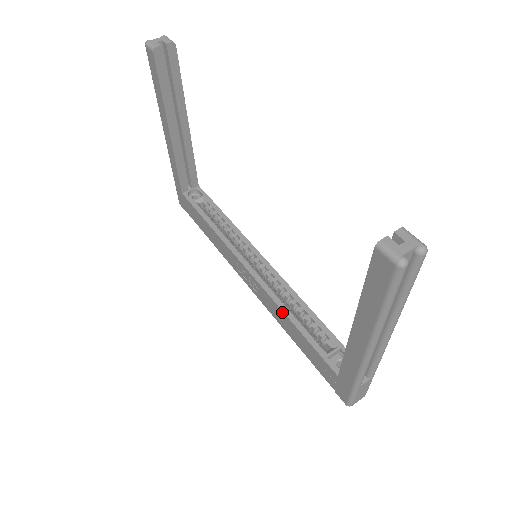
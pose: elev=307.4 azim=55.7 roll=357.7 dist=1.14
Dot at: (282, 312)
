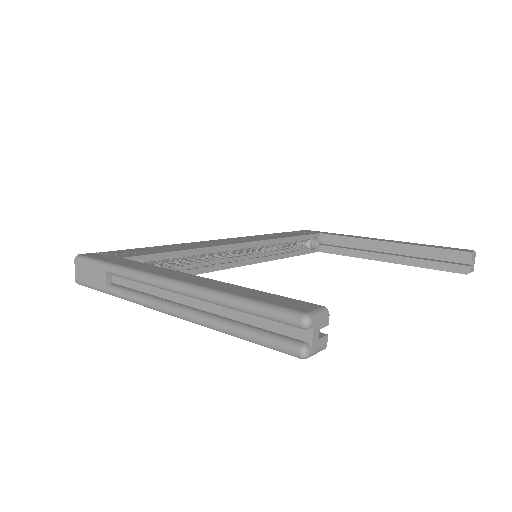
Dot at: occluded
